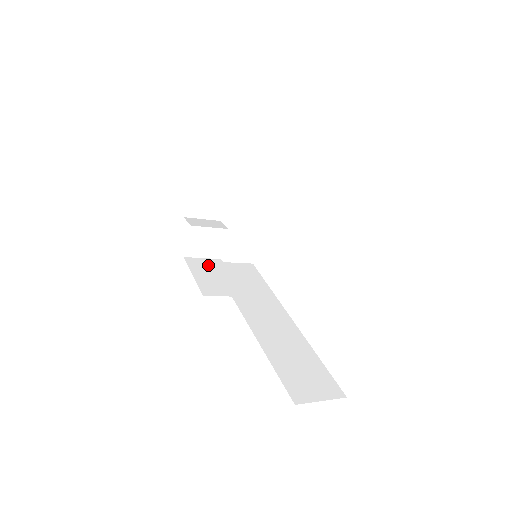
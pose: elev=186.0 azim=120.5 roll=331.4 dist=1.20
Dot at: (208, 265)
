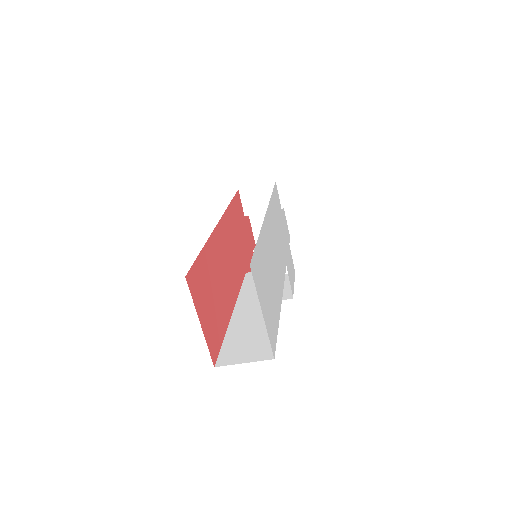
Dot at: occluded
